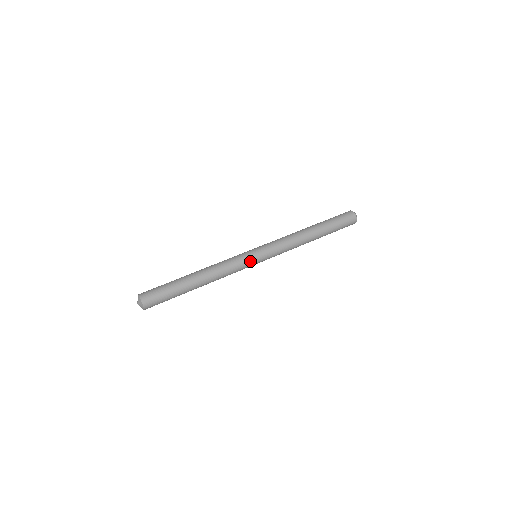
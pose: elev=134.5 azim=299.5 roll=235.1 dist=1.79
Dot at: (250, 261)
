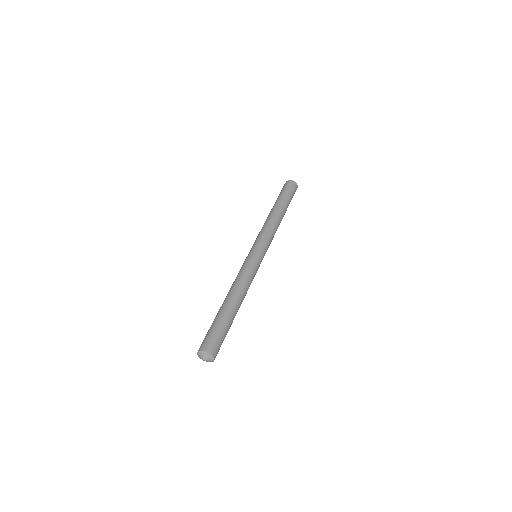
Dot at: (258, 262)
